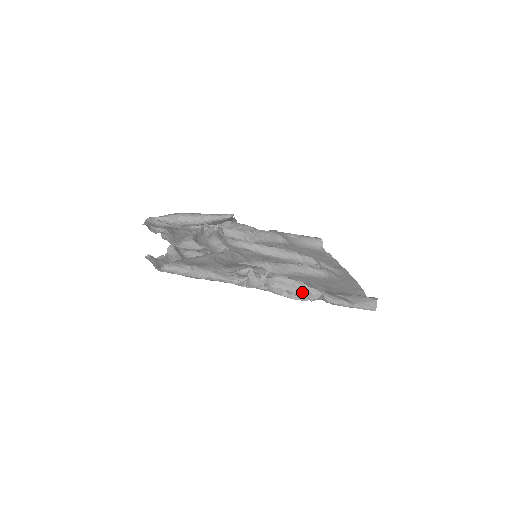
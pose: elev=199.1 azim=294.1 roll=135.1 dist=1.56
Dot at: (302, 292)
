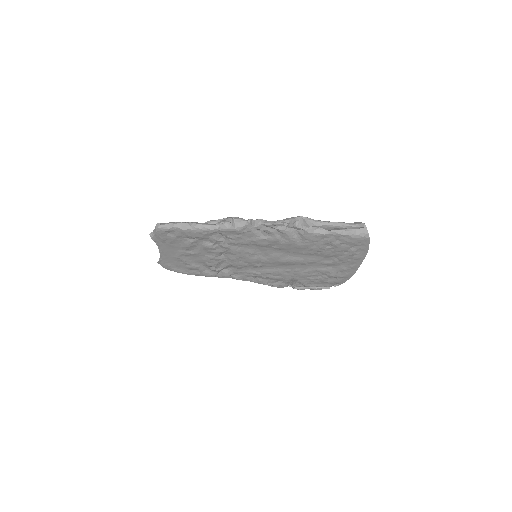
Dot at: occluded
